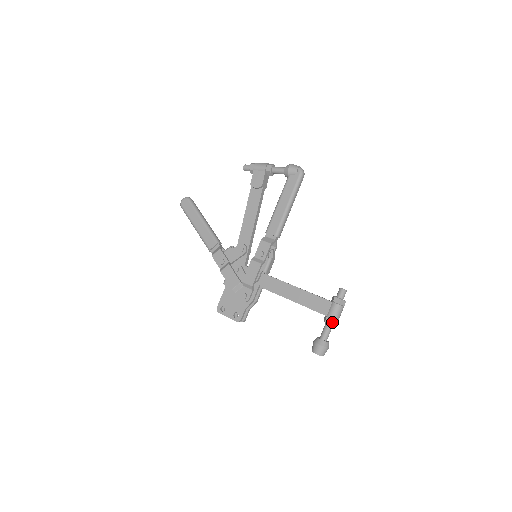
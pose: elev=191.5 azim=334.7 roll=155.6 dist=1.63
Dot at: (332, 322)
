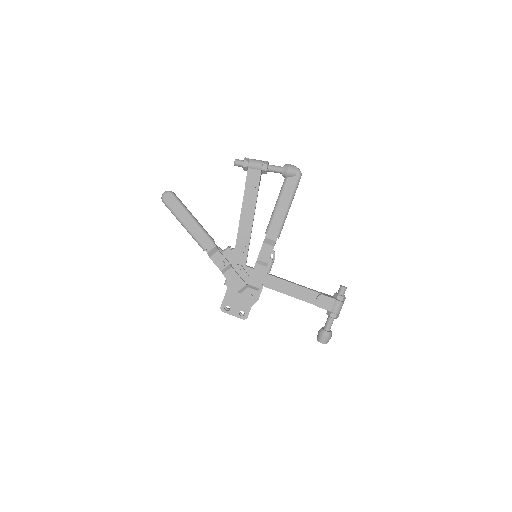
Dot at: (336, 316)
